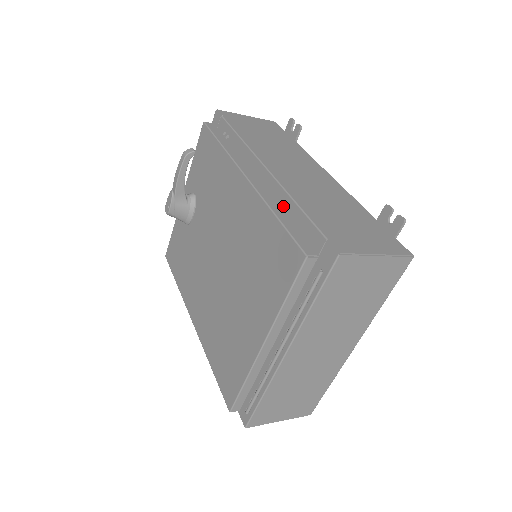
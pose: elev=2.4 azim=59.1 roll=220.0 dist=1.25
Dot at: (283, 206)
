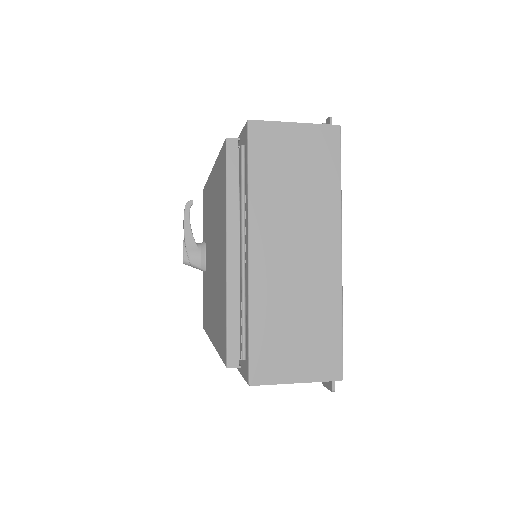
Dot at: occluded
